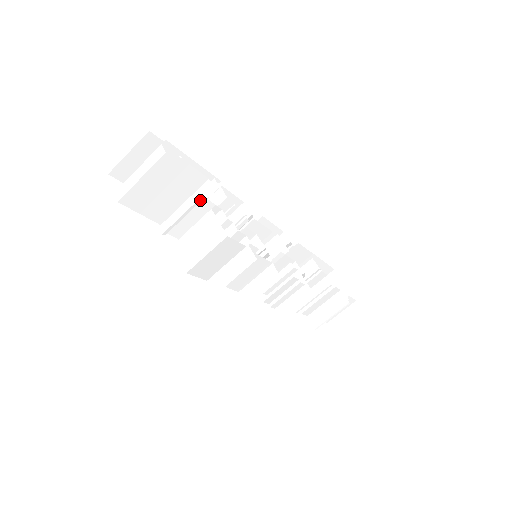
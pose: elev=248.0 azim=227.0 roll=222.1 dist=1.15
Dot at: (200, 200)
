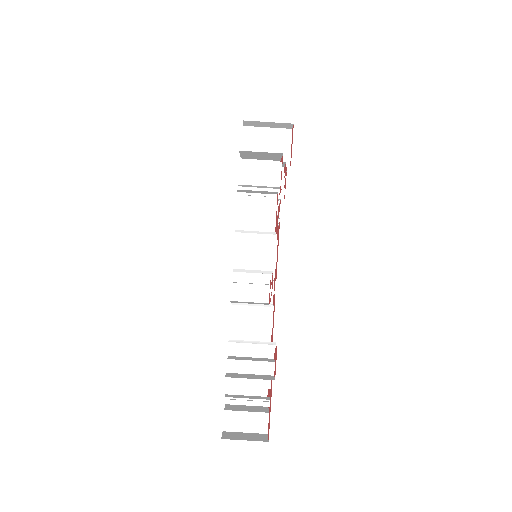
Dot at: occluded
